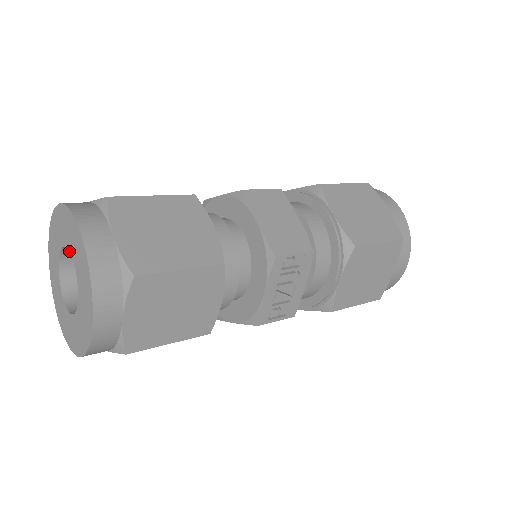
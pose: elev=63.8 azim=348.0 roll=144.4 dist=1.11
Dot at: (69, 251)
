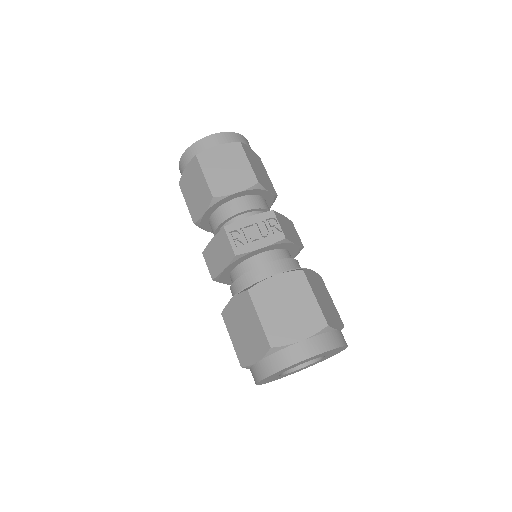
Dot at: occluded
